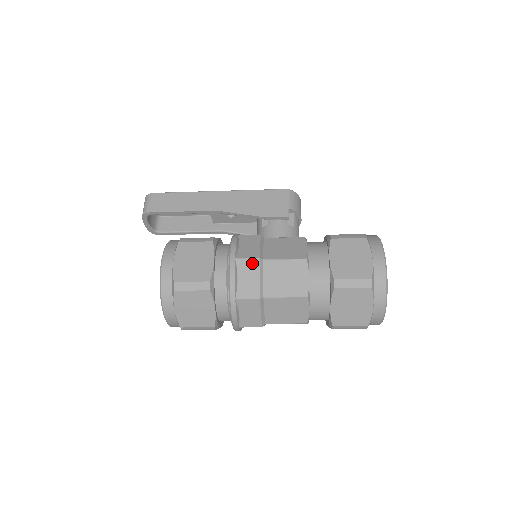
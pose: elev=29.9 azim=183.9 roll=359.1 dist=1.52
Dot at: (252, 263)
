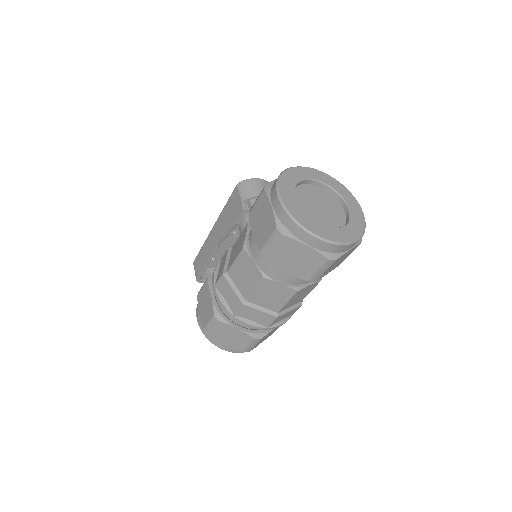
Dot at: (222, 281)
